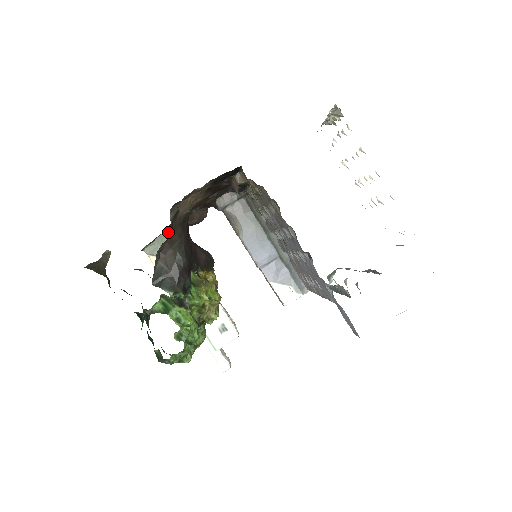
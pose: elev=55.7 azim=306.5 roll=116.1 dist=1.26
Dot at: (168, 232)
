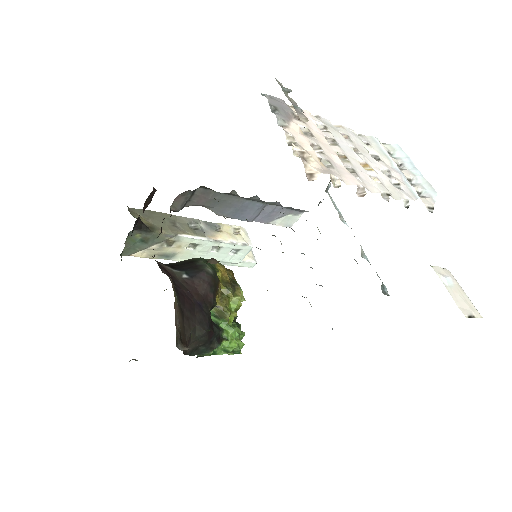
Dot at: occluded
